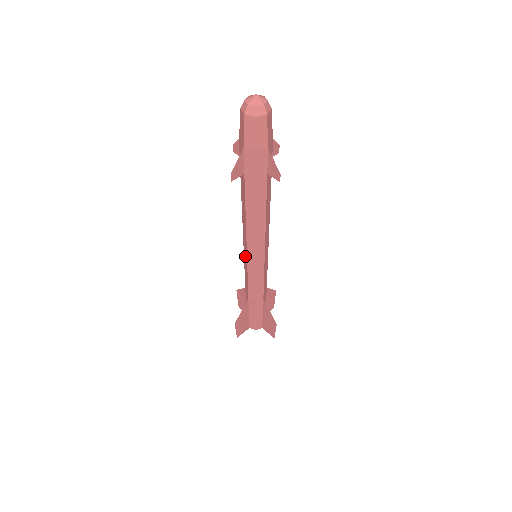
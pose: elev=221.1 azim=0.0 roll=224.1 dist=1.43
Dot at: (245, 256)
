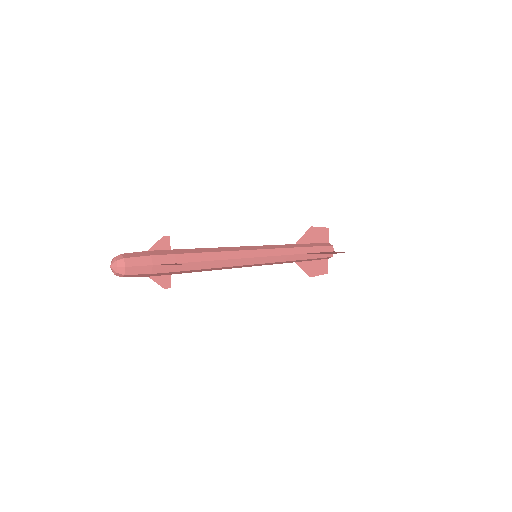
Dot at: occluded
